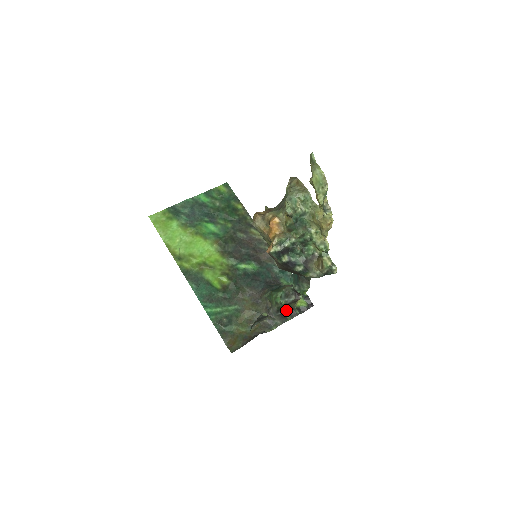
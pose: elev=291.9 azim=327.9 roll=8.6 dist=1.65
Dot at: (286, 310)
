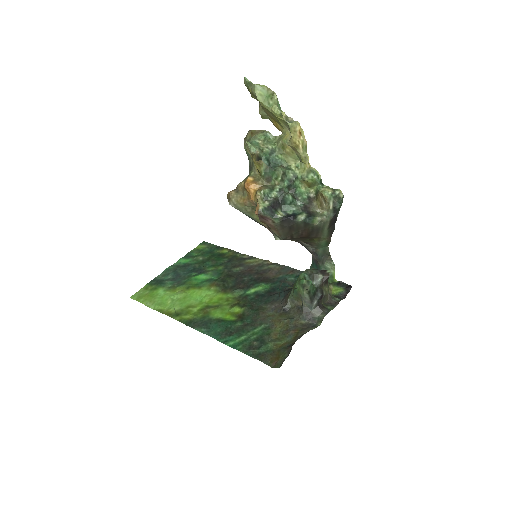
Dot at: (322, 300)
